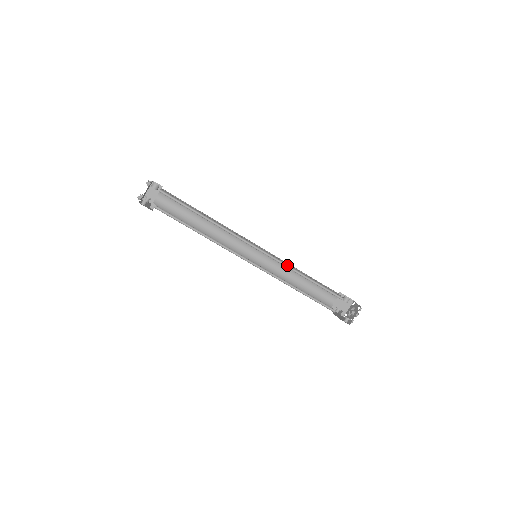
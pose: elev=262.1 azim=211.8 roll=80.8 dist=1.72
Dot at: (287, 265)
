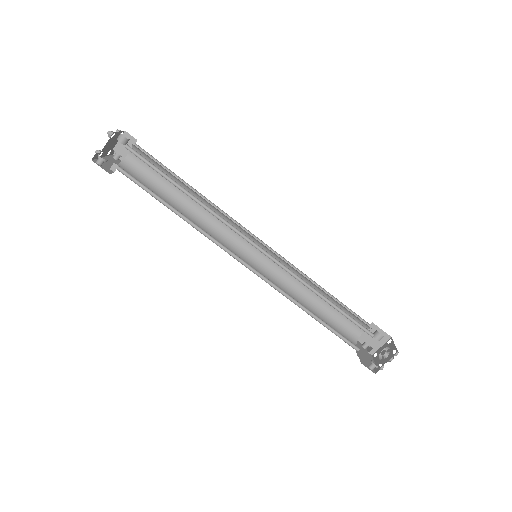
Dot at: (298, 276)
